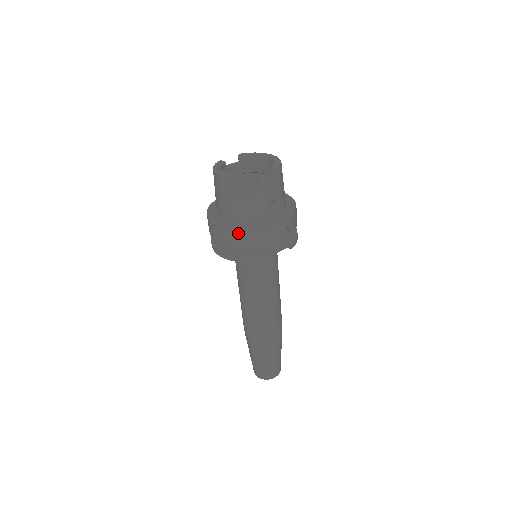
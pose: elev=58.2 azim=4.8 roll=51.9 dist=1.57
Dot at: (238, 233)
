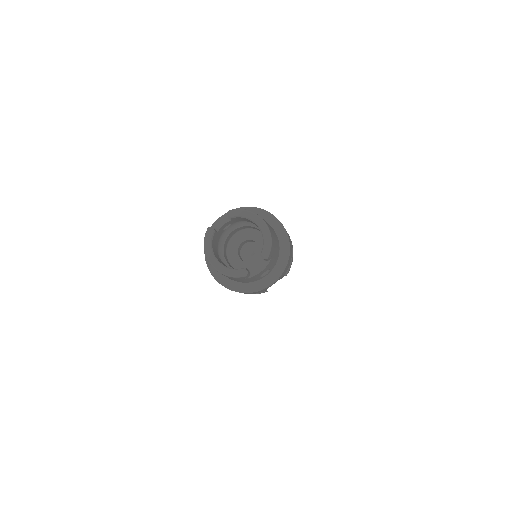
Dot at: occluded
